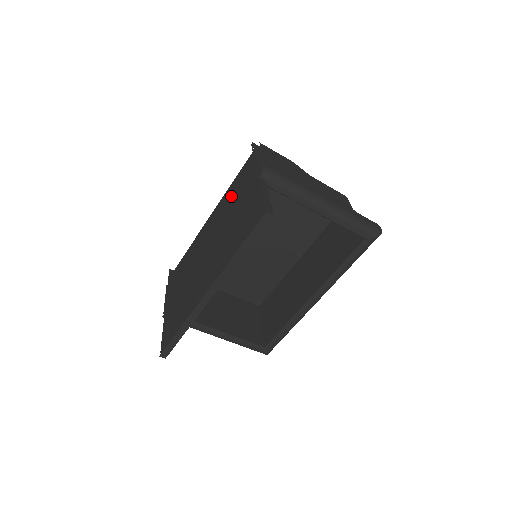
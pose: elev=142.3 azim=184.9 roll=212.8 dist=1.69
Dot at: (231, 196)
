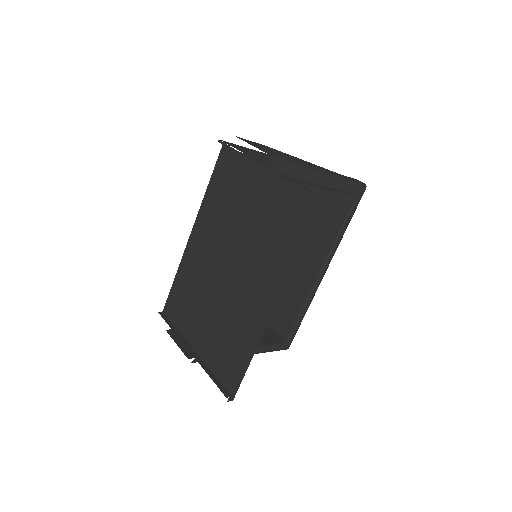
Dot at: (217, 204)
